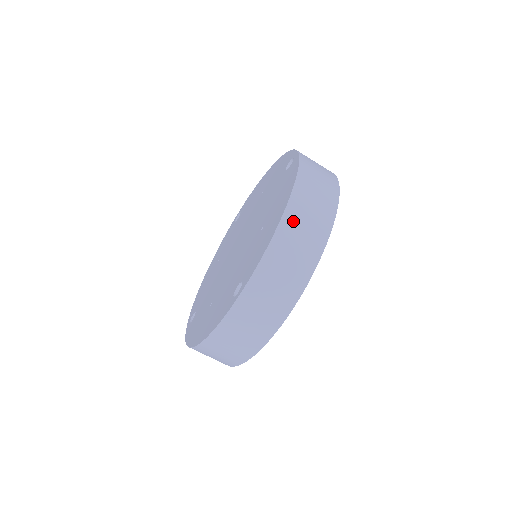
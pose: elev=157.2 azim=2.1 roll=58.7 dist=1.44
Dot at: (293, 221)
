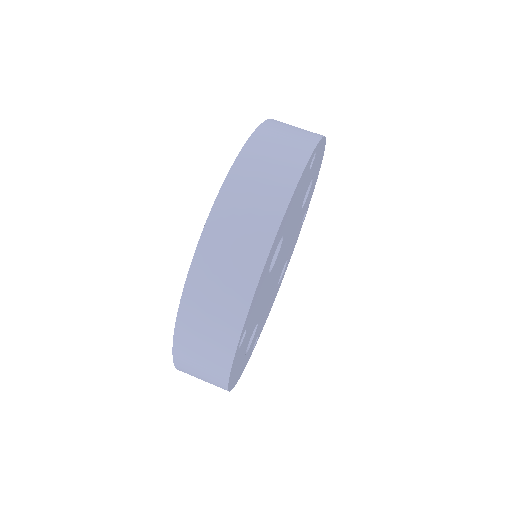
Dot at: (220, 229)
